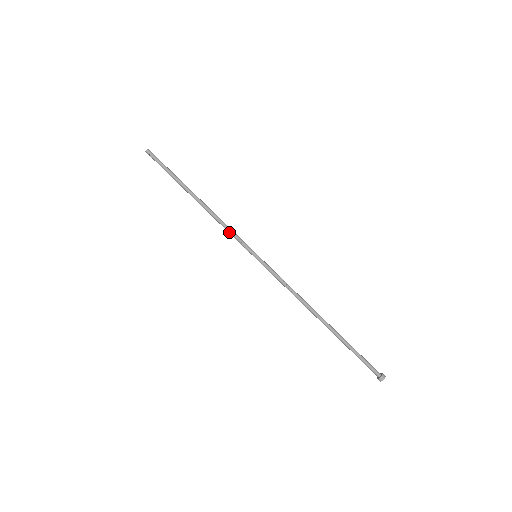
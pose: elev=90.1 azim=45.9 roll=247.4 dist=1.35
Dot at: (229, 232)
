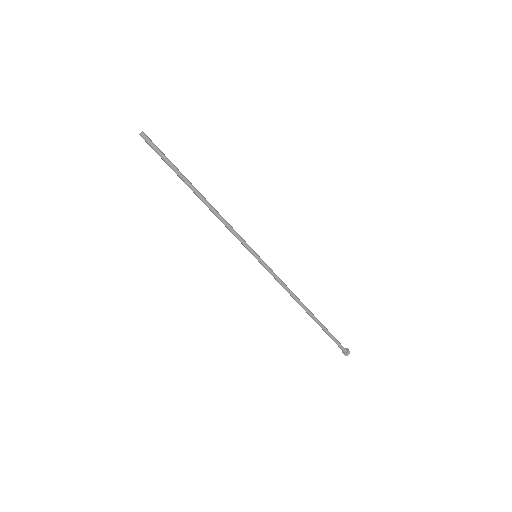
Dot at: (231, 232)
